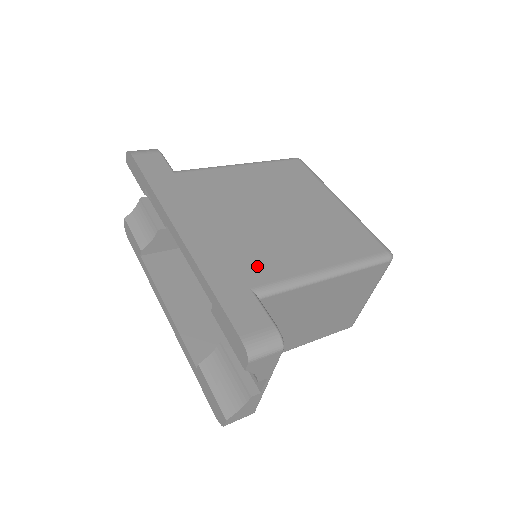
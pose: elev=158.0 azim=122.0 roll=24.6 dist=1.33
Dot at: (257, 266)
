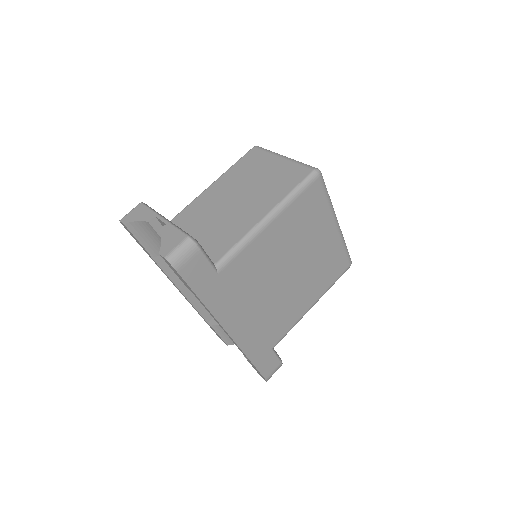
Dot at: (276, 330)
